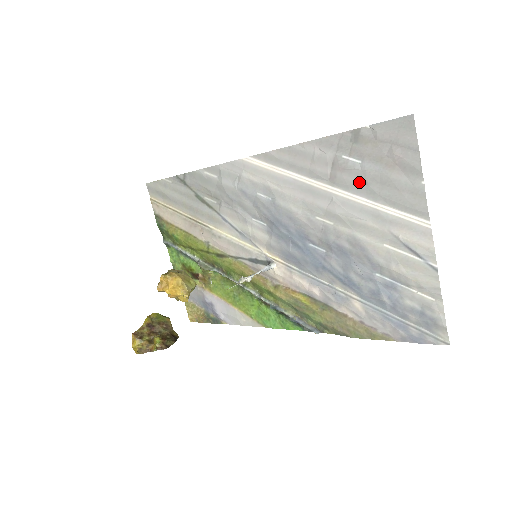
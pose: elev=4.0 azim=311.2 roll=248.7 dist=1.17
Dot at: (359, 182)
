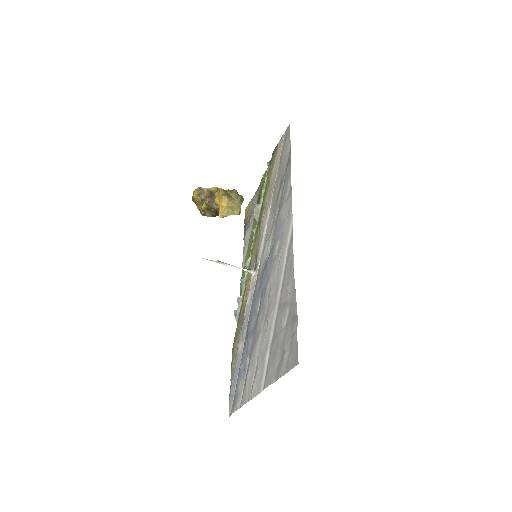
Dot at: (277, 329)
